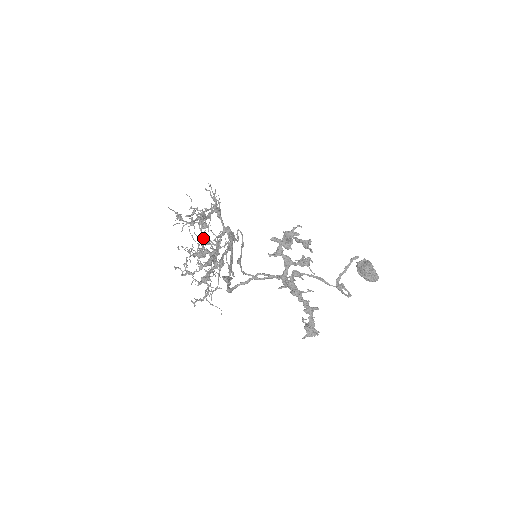
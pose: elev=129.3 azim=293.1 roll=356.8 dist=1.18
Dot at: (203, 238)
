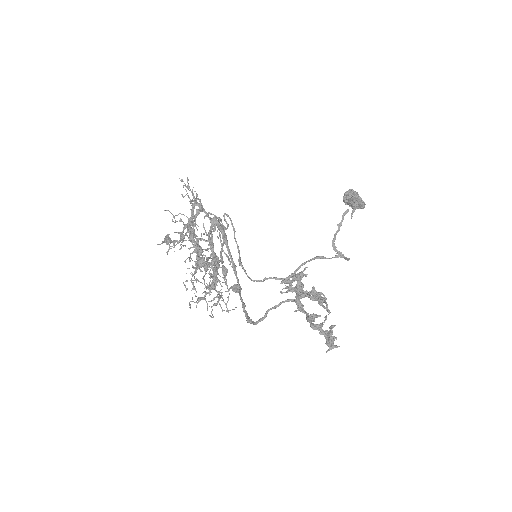
Dot at: (204, 266)
